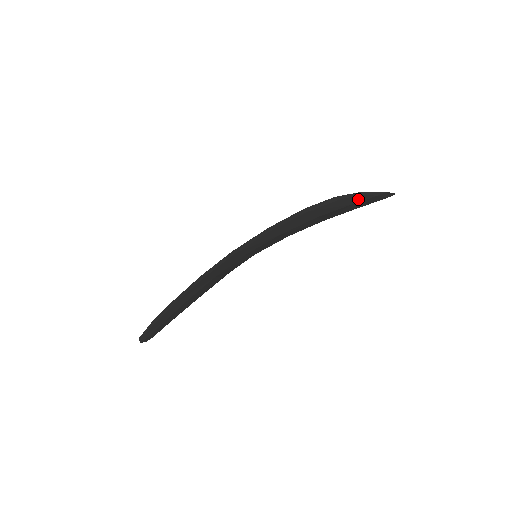
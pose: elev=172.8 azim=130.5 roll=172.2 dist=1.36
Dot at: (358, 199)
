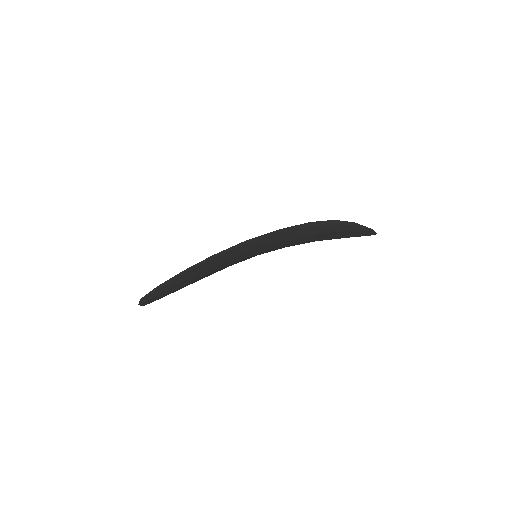
Dot at: (350, 228)
